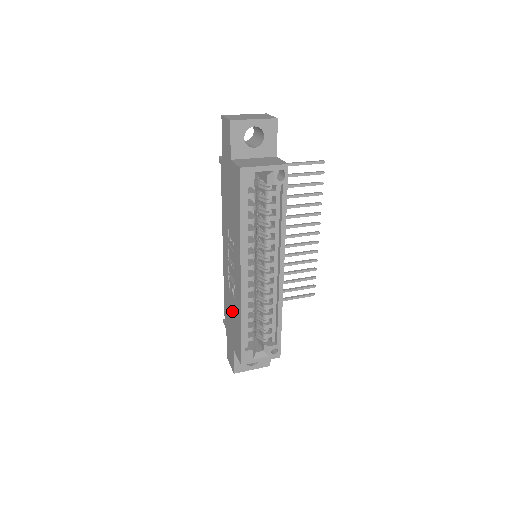
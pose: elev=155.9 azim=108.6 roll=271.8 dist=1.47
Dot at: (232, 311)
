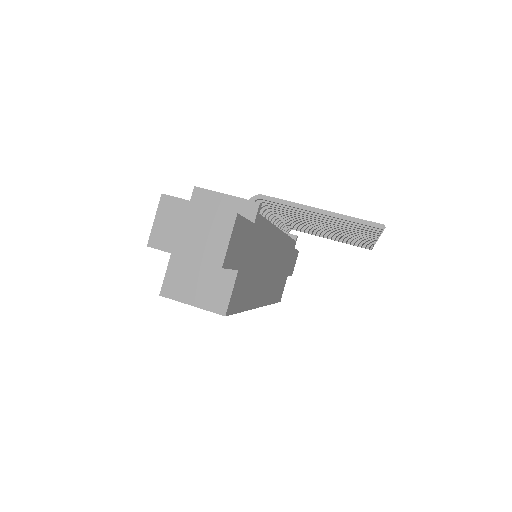
Dot at: occluded
